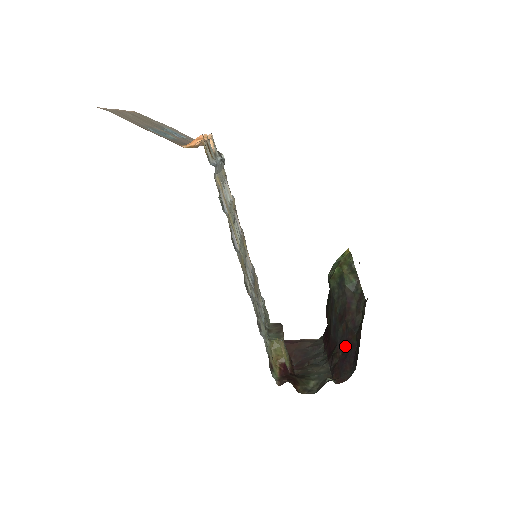
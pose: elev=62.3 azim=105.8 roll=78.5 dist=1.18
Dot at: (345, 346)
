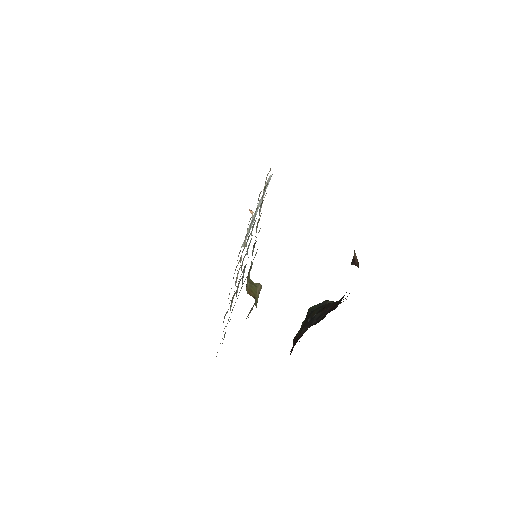
Dot at: (323, 316)
